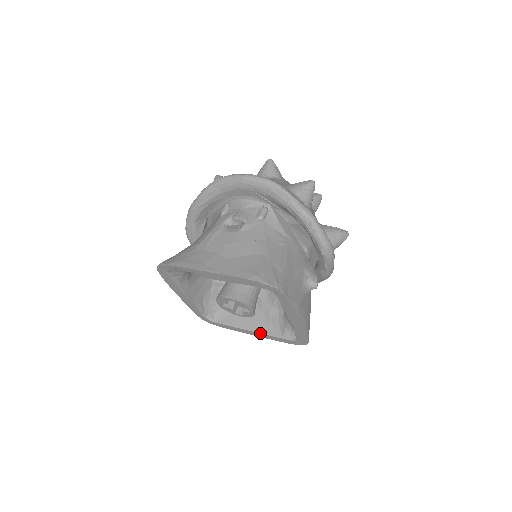
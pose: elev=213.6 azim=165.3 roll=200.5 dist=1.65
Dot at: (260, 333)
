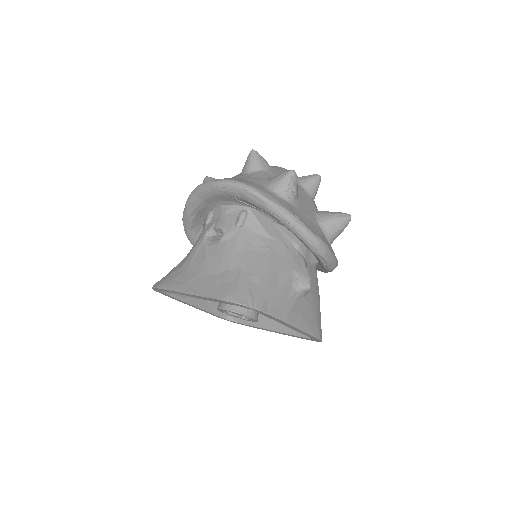
Dot at: (277, 331)
